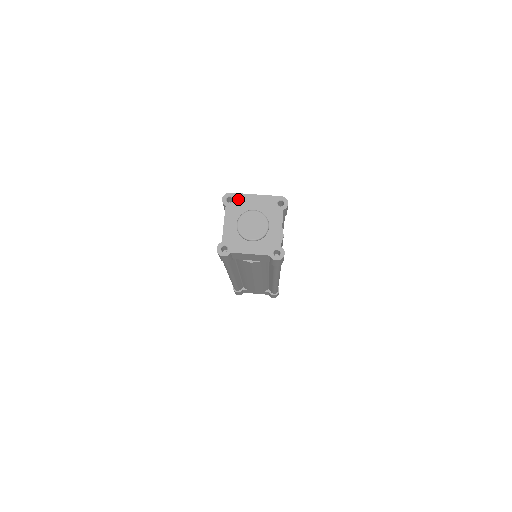
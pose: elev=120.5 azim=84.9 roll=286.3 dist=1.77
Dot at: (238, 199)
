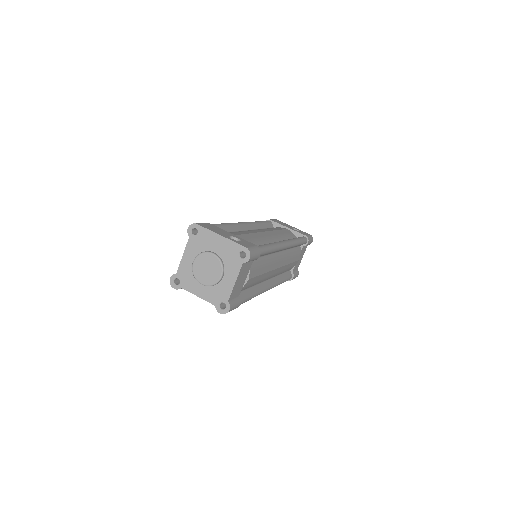
Dot at: (202, 234)
